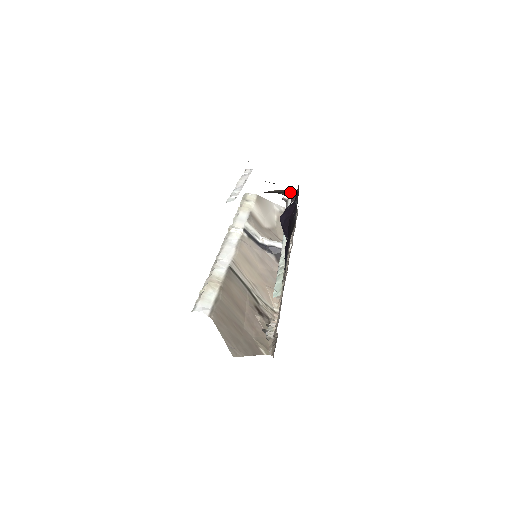
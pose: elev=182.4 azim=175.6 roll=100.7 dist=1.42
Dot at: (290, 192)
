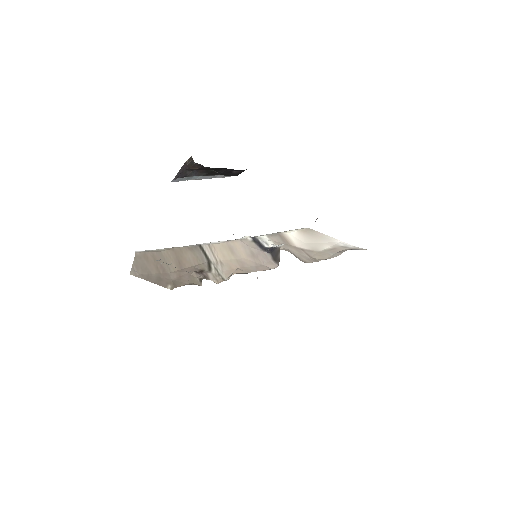
Dot at: (192, 158)
